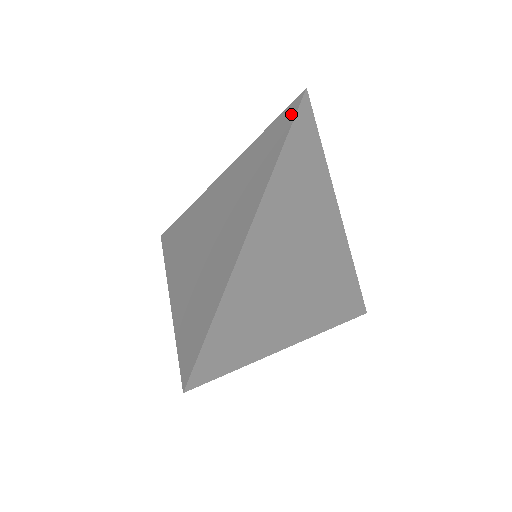
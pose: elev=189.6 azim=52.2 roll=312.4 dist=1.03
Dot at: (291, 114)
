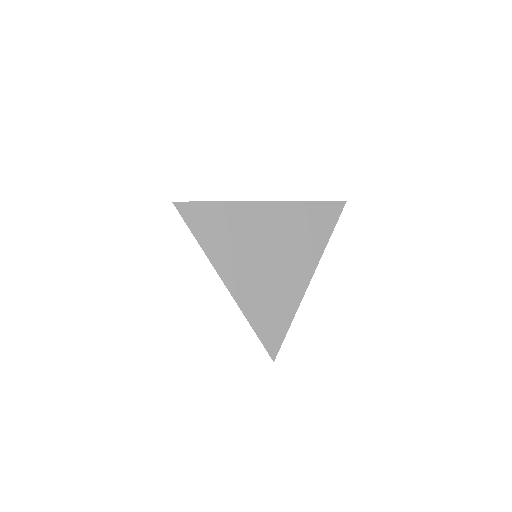
Dot at: (182, 217)
